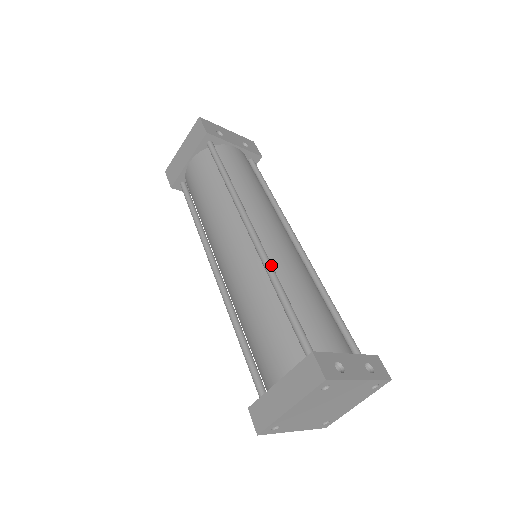
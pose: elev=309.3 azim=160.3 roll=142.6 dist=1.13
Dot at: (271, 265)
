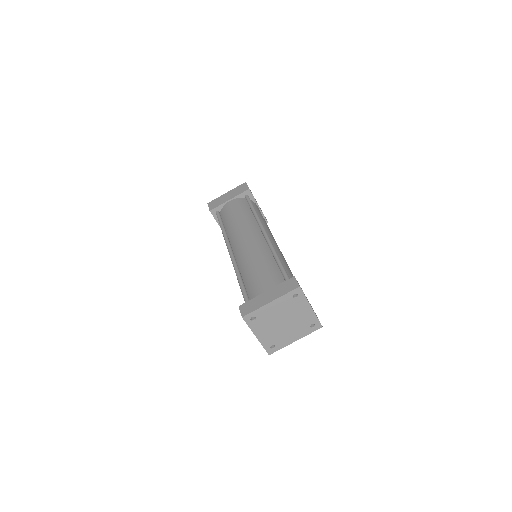
Dot at: occluded
